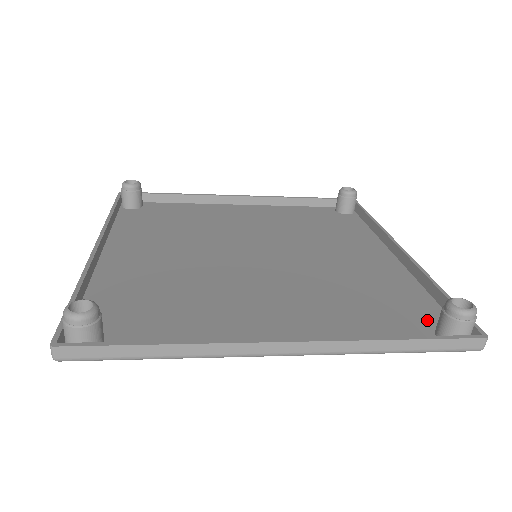
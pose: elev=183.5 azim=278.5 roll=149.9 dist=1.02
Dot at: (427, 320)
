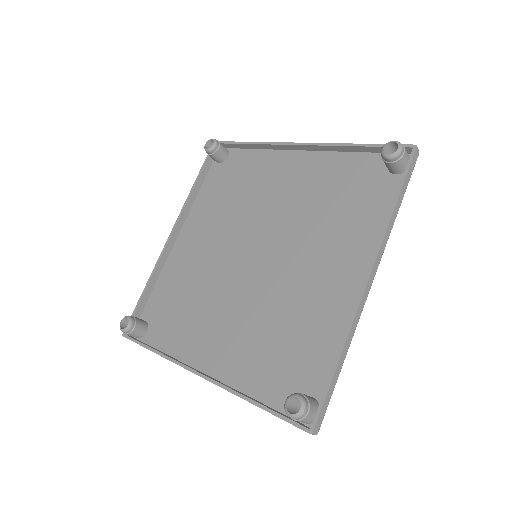
Dot at: (309, 384)
